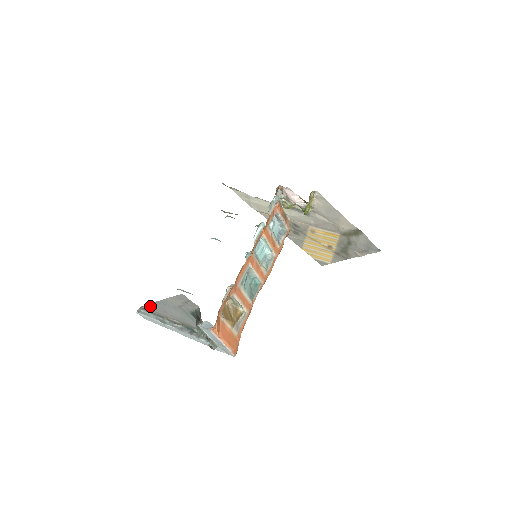
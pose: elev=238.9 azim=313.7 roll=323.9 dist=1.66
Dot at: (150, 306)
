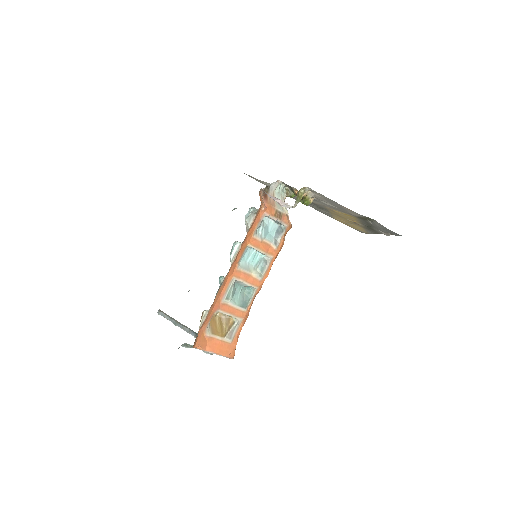
Dot at: occluded
